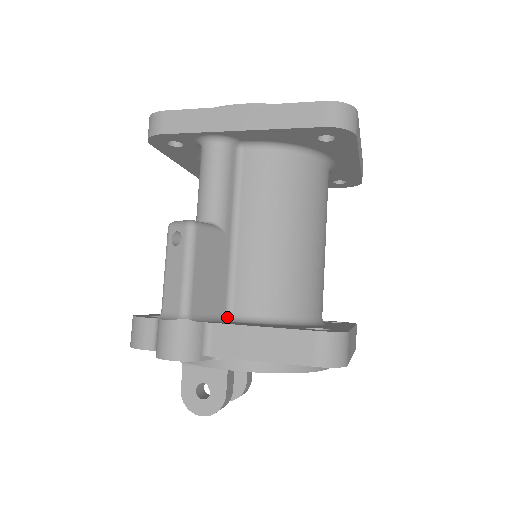
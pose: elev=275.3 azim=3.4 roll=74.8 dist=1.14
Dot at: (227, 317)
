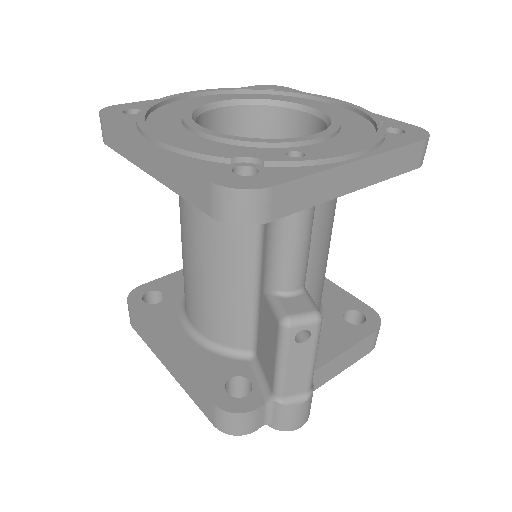
Dot at: occluded
